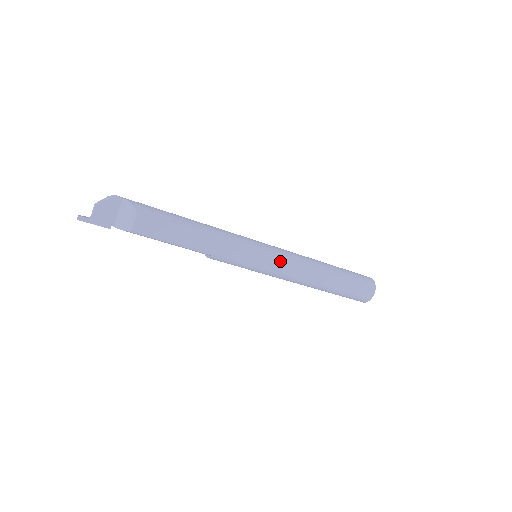
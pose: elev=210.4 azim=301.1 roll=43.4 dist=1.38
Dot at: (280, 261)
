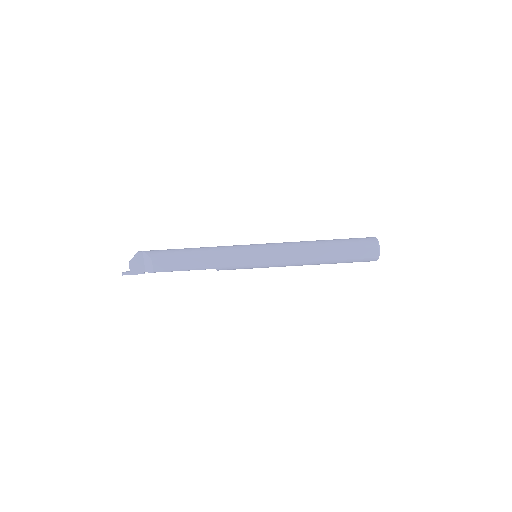
Dot at: (272, 254)
